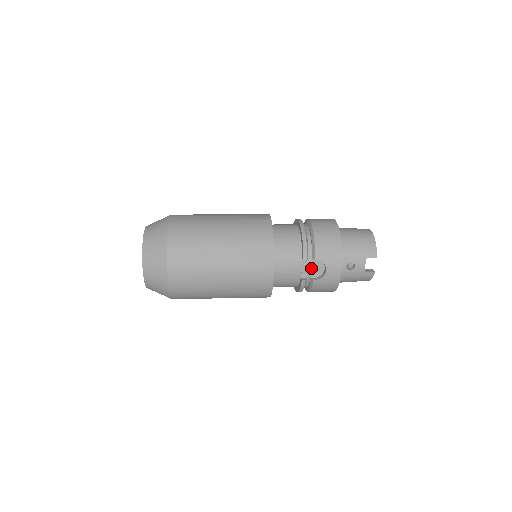
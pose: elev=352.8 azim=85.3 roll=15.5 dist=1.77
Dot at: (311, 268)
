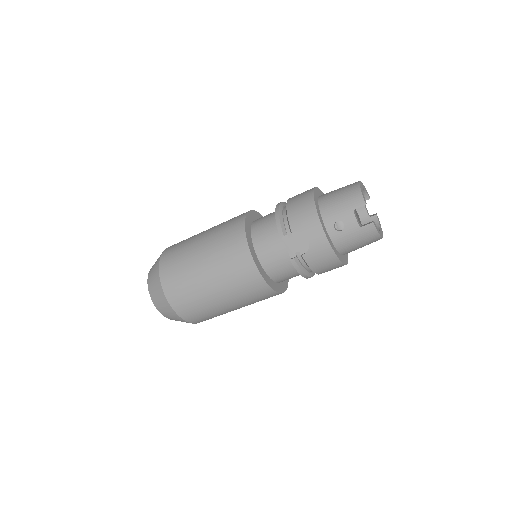
Dot at: (295, 244)
